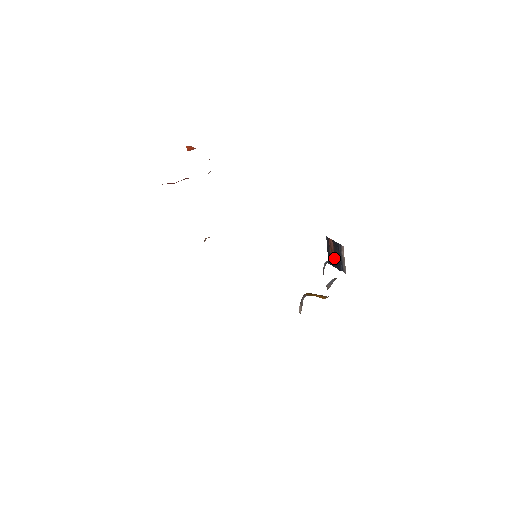
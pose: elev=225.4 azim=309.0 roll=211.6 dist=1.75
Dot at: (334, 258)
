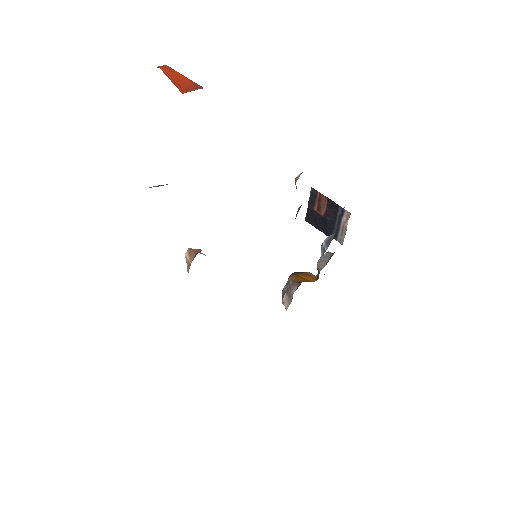
Dot at: (322, 220)
